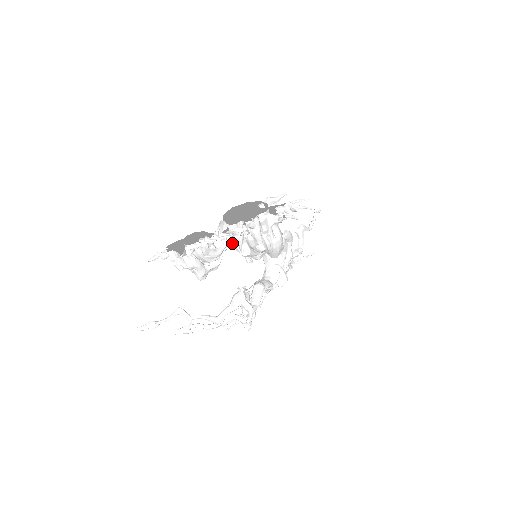
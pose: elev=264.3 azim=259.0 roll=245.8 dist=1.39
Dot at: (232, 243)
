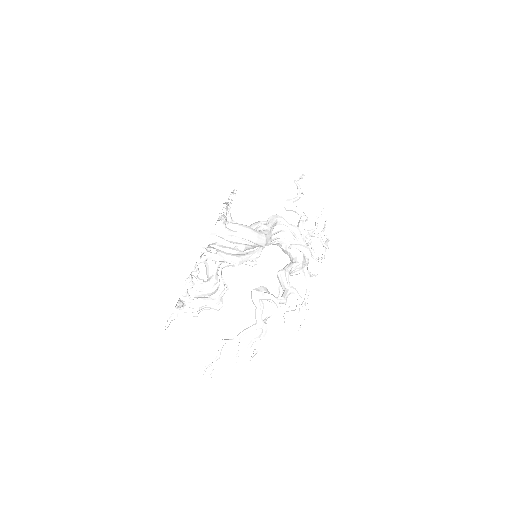
Dot at: (221, 265)
